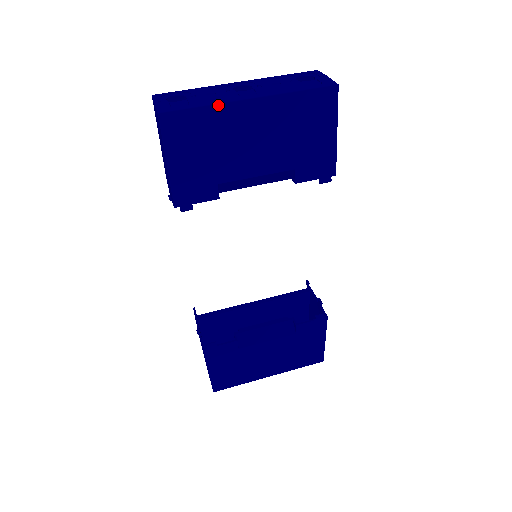
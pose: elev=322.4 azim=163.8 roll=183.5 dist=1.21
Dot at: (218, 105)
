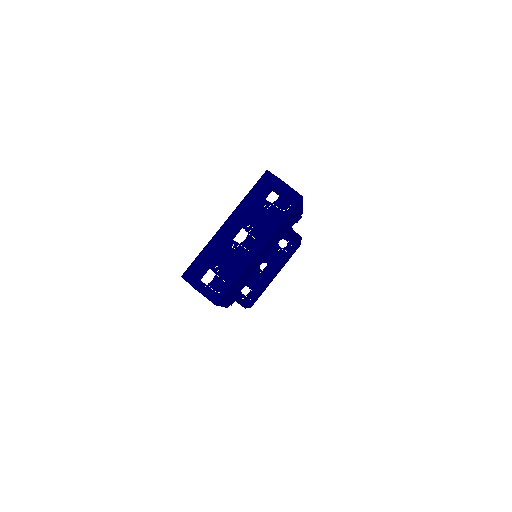
Dot at: (244, 271)
